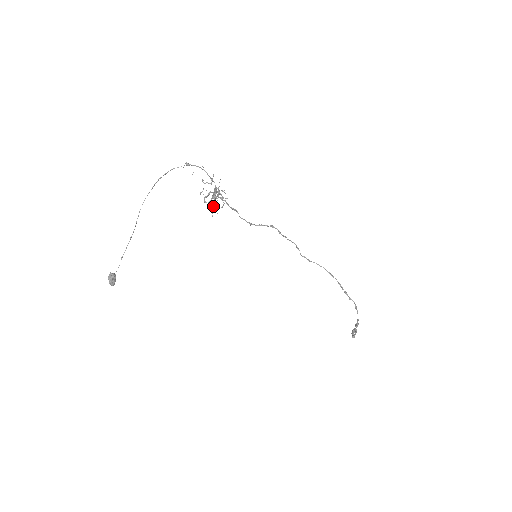
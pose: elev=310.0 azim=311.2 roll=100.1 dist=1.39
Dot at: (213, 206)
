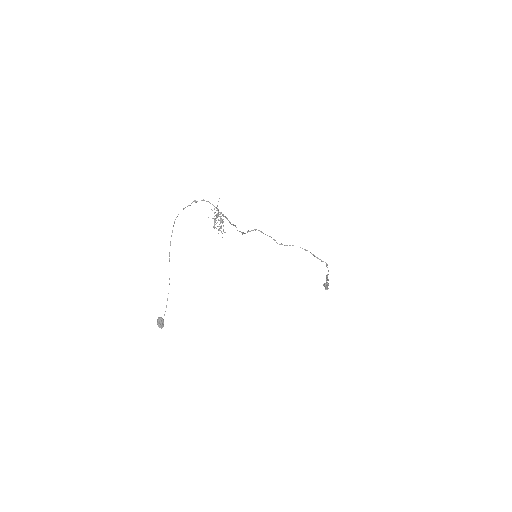
Dot at: occluded
